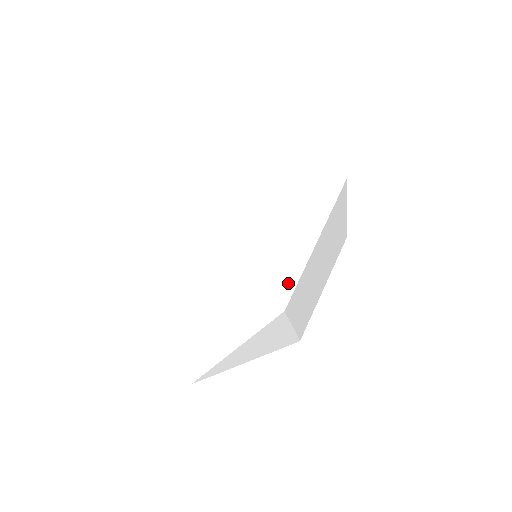
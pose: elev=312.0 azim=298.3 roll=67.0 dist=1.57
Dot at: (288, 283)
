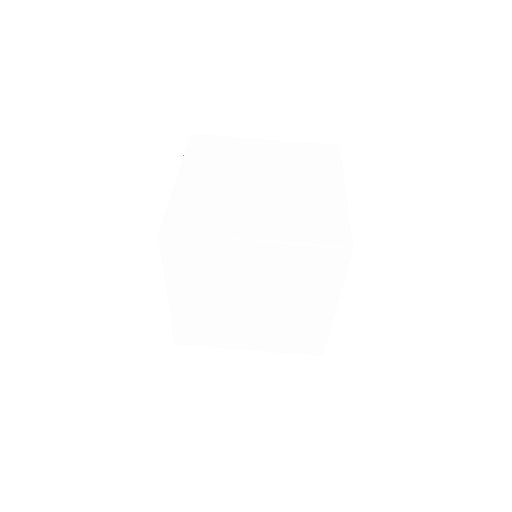
Dot at: (318, 341)
